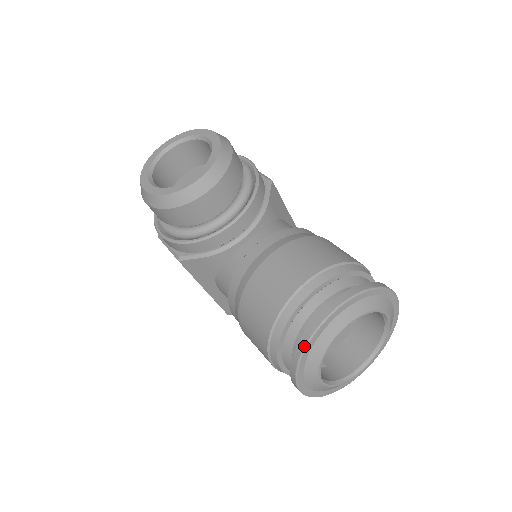
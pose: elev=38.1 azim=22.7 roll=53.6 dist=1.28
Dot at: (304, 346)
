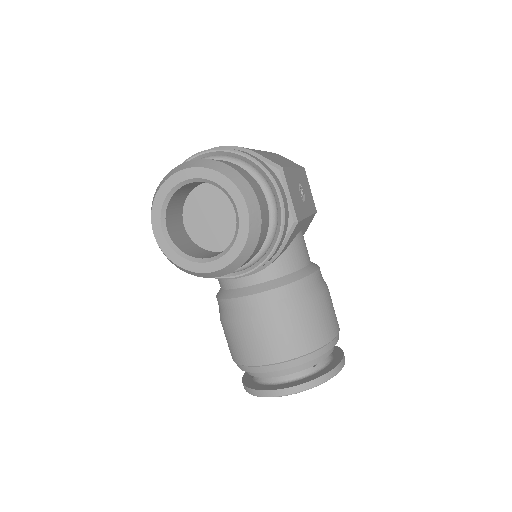
Dot at: (255, 395)
